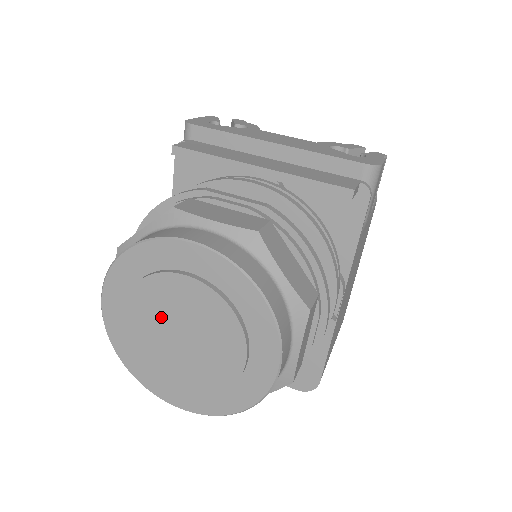
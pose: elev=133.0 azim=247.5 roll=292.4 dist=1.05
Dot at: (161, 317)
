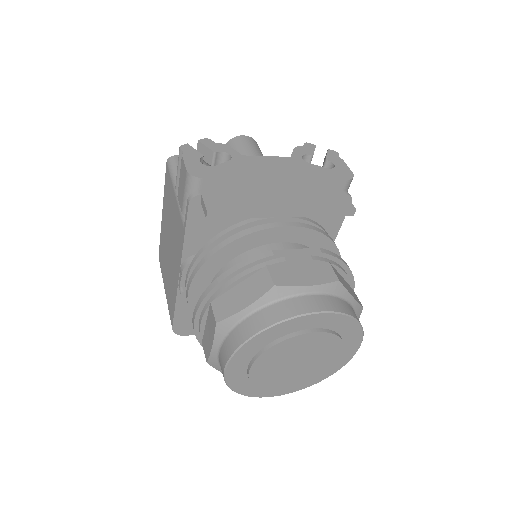
Dot at: (283, 360)
